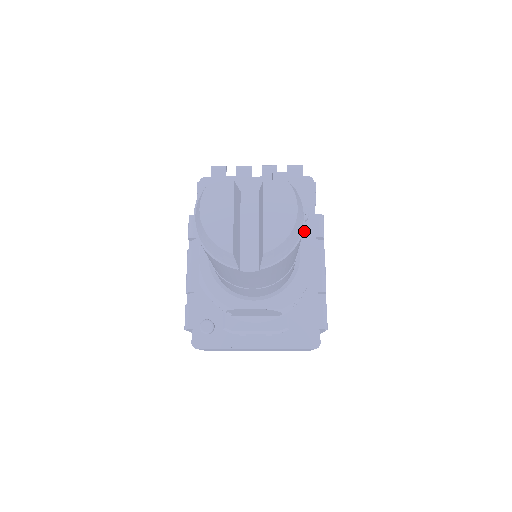
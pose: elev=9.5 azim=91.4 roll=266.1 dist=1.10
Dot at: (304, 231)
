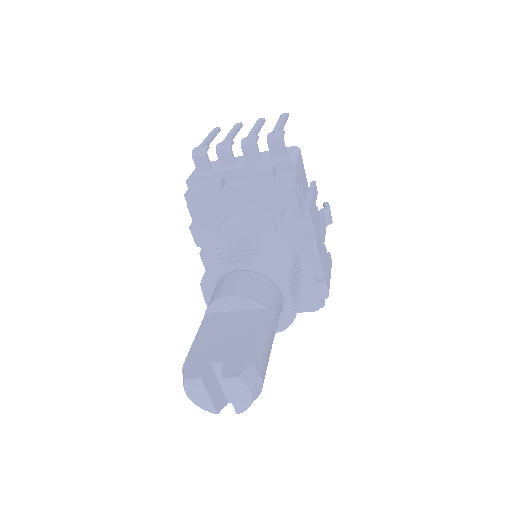
Dot at: (283, 281)
